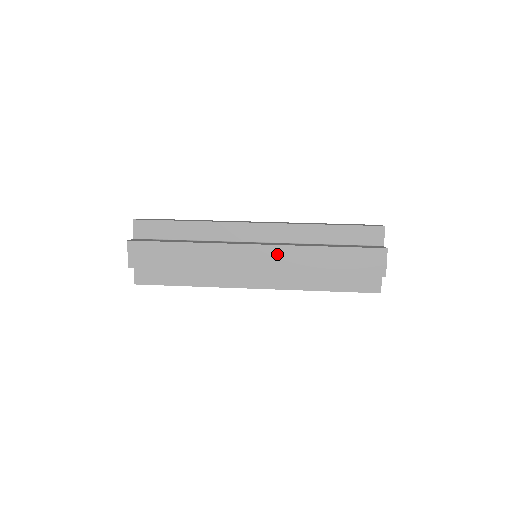
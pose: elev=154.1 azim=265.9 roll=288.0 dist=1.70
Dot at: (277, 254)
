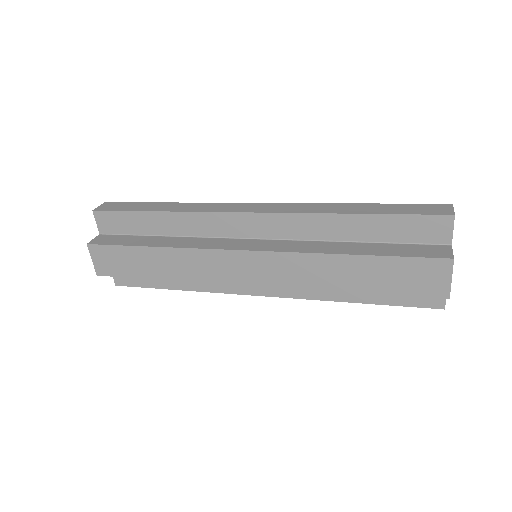
Dot at: (279, 263)
